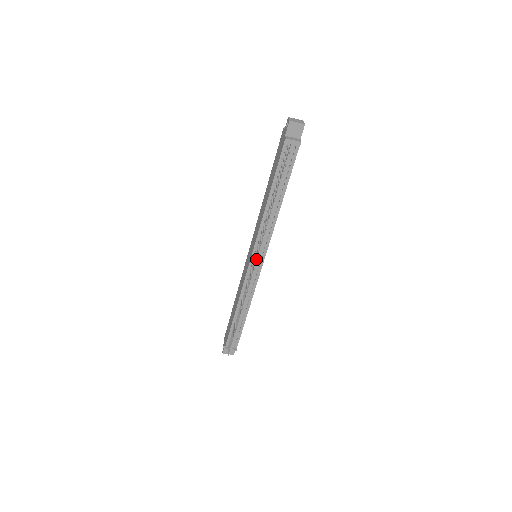
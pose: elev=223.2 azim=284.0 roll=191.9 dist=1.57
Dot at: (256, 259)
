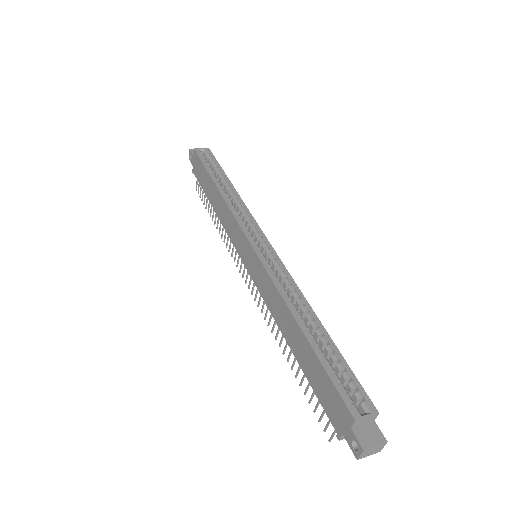
Dot at: (251, 294)
